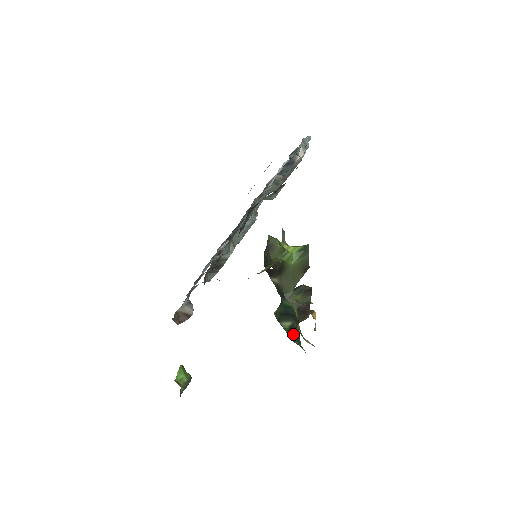
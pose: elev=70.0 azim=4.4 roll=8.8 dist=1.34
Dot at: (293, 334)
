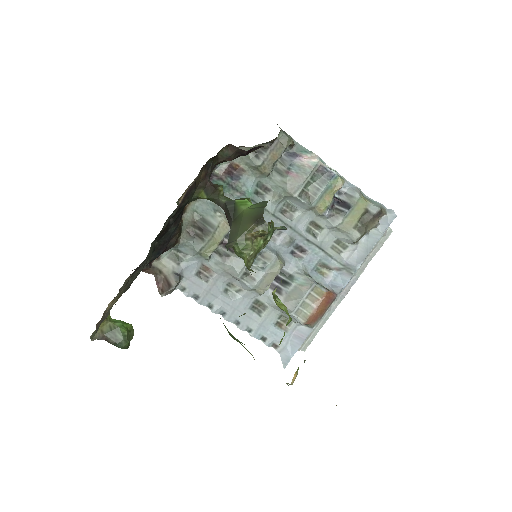
Dot at: occluded
